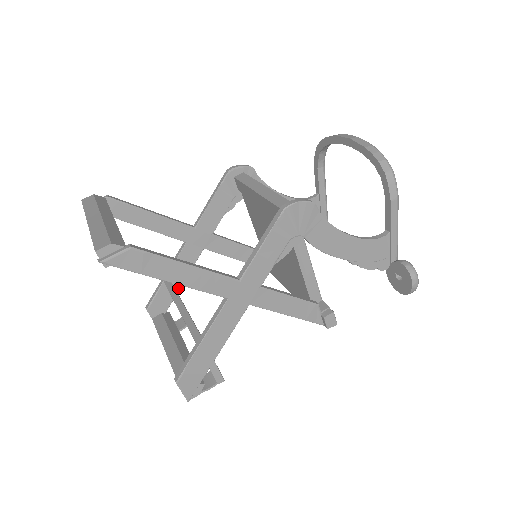
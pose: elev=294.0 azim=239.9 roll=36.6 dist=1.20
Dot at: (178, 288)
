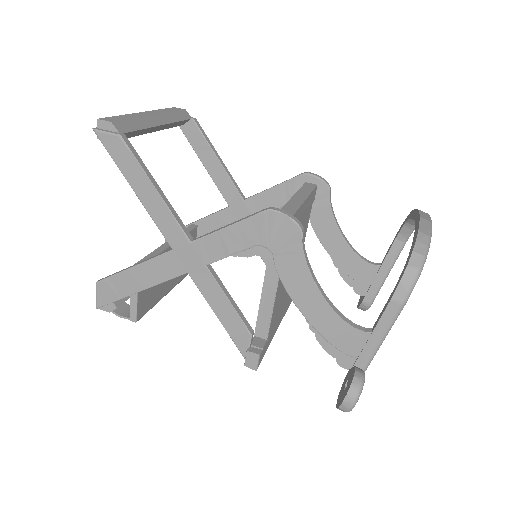
Dot at: occluded
